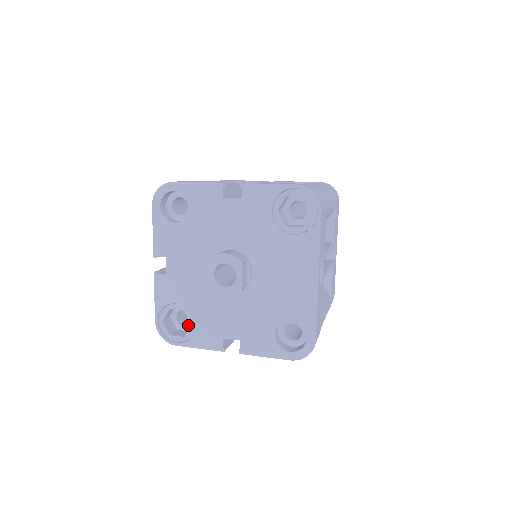
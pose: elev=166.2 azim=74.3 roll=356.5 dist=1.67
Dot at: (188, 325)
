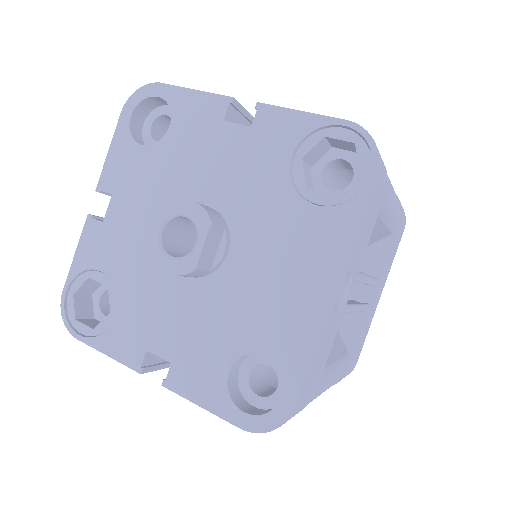
Dot at: occluded
